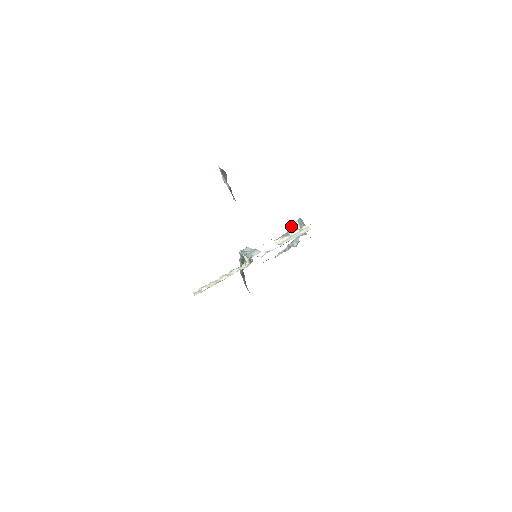
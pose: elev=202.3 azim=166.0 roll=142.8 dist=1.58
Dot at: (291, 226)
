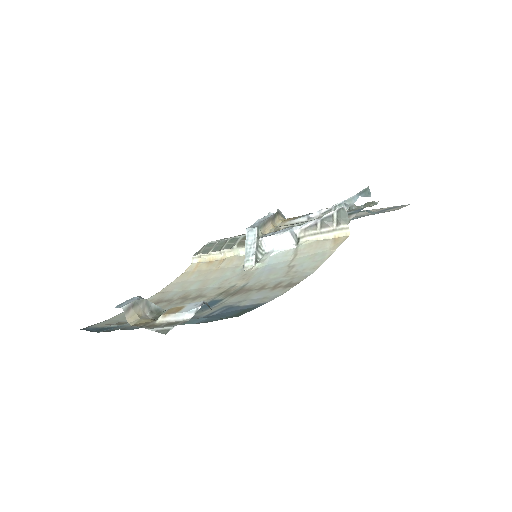
Dot at: (324, 216)
